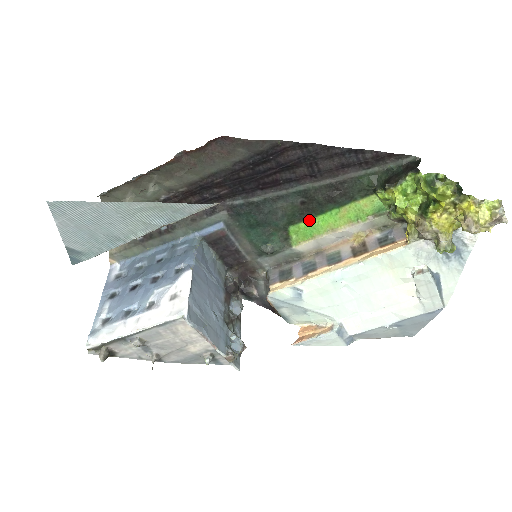
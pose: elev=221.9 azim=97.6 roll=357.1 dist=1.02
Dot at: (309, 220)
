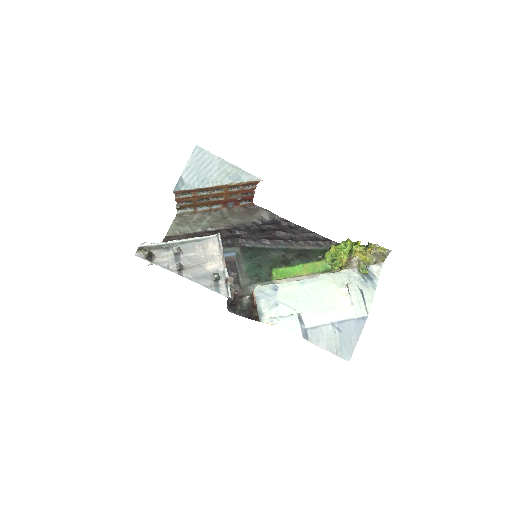
Dot at: (285, 268)
